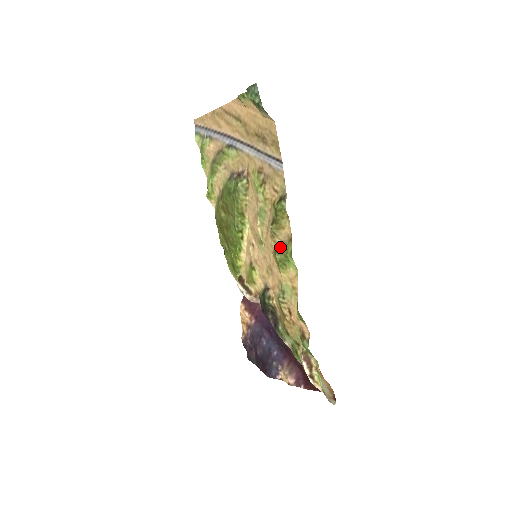
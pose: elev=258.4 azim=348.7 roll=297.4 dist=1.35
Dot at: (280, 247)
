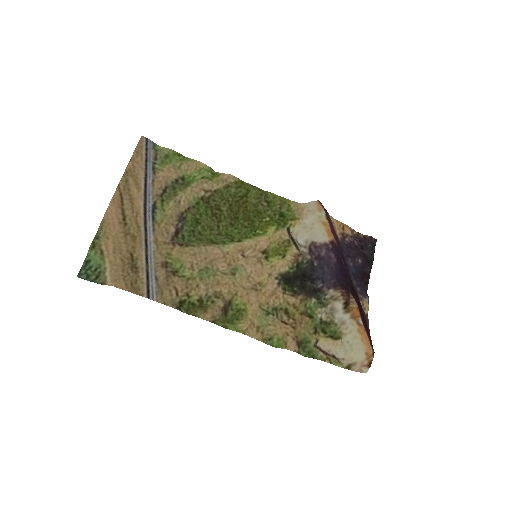
Dot at: (225, 309)
